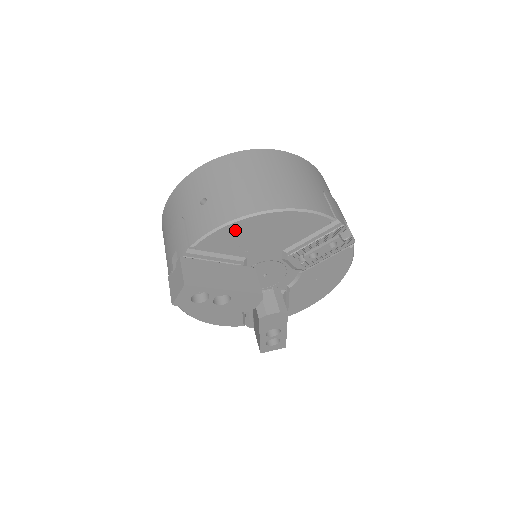
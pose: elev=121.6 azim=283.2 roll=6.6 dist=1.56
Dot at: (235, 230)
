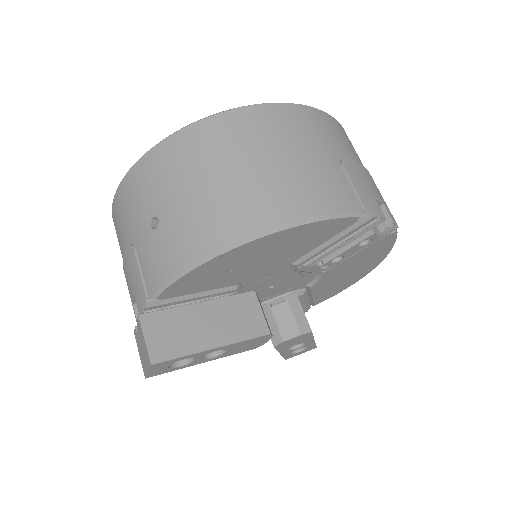
Dot at: (209, 269)
